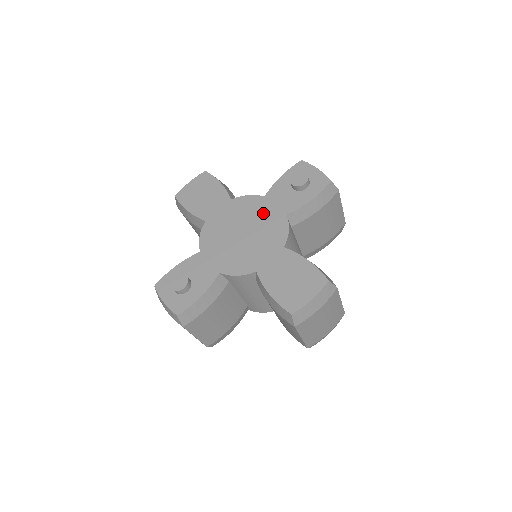
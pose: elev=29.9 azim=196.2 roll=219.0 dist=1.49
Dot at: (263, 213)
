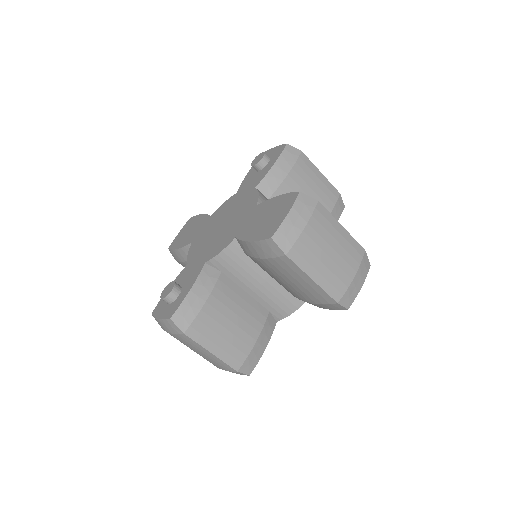
Dot at: (236, 202)
